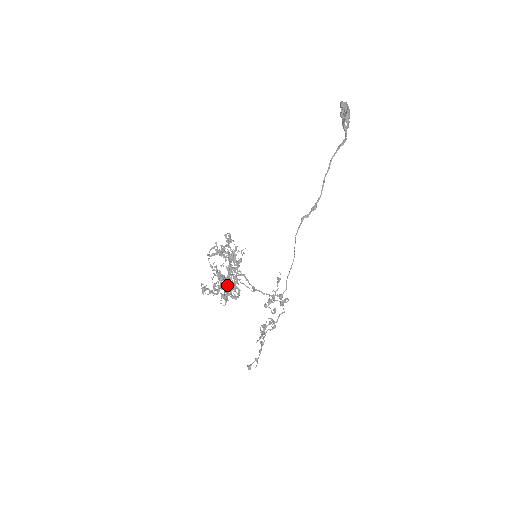
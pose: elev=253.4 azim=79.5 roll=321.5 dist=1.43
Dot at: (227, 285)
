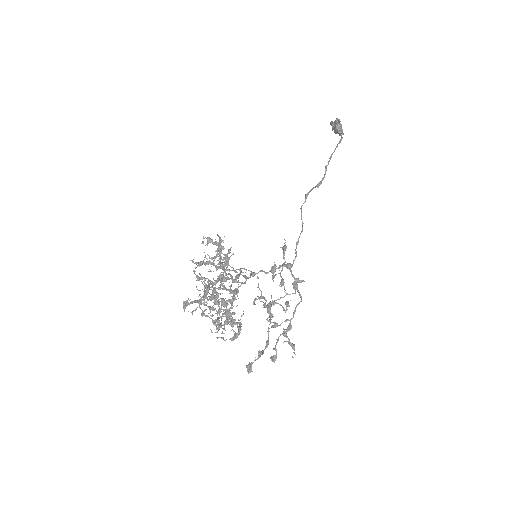
Dot at: (221, 307)
